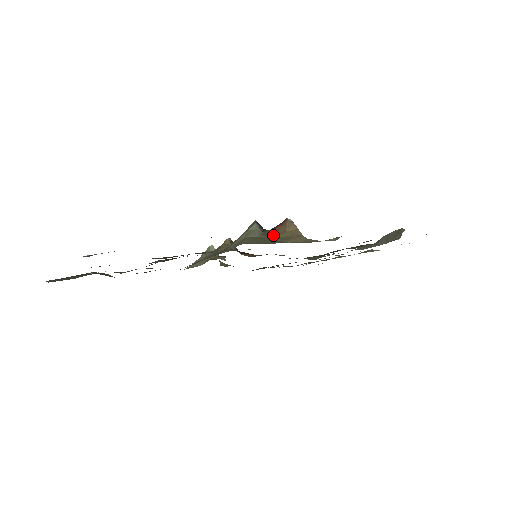
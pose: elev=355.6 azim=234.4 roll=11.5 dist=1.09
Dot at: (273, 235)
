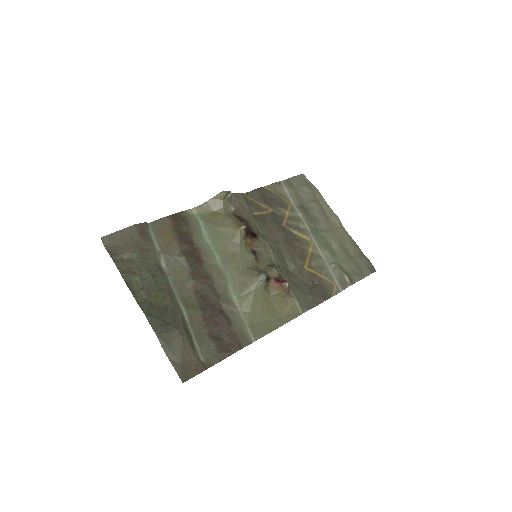
Dot at: (271, 288)
